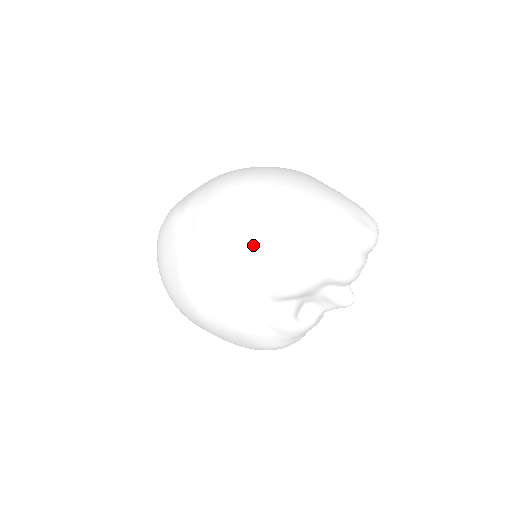
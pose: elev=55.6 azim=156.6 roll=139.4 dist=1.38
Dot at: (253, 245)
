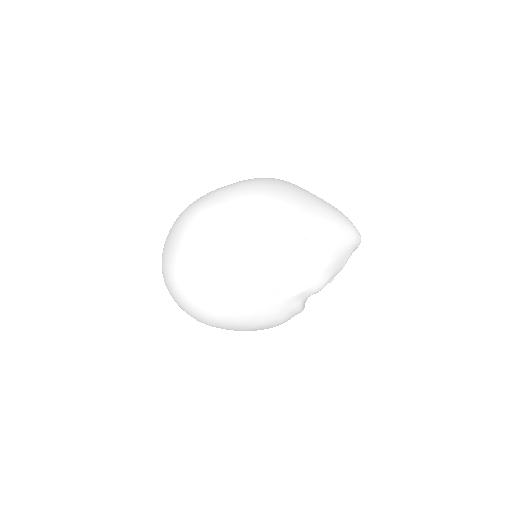
Dot at: (313, 264)
